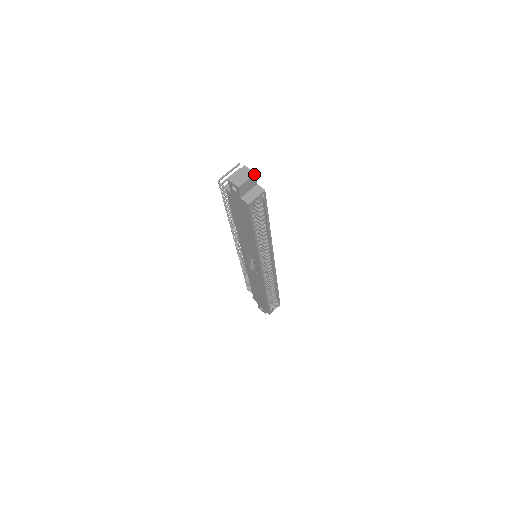
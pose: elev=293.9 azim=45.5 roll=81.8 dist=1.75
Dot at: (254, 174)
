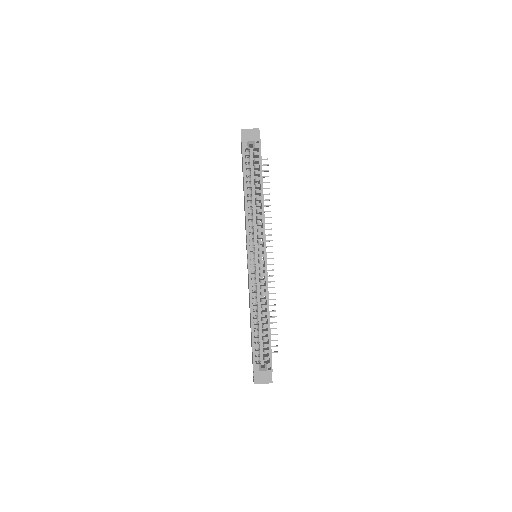
Dot at: (258, 128)
